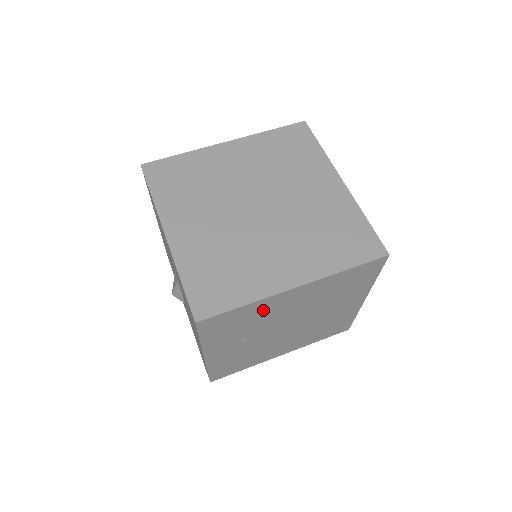
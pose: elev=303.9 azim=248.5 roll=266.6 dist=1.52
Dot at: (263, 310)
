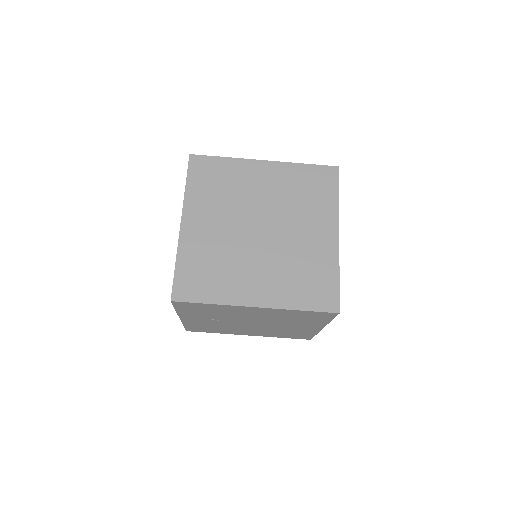
Dot at: (227, 310)
